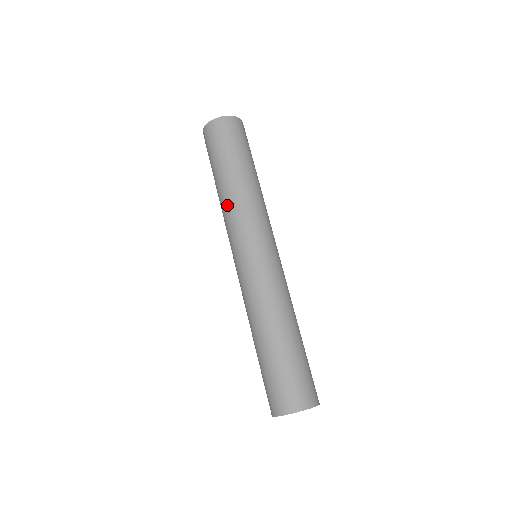
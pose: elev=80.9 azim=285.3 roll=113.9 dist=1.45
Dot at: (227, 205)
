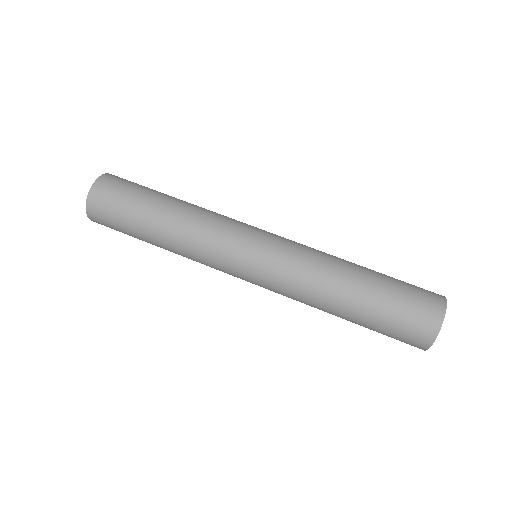
Dot at: (189, 234)
